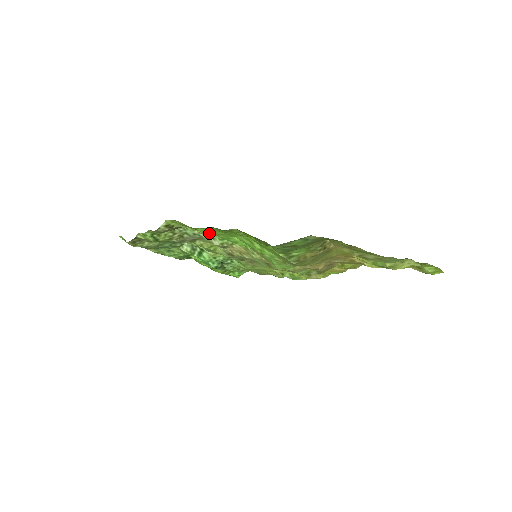
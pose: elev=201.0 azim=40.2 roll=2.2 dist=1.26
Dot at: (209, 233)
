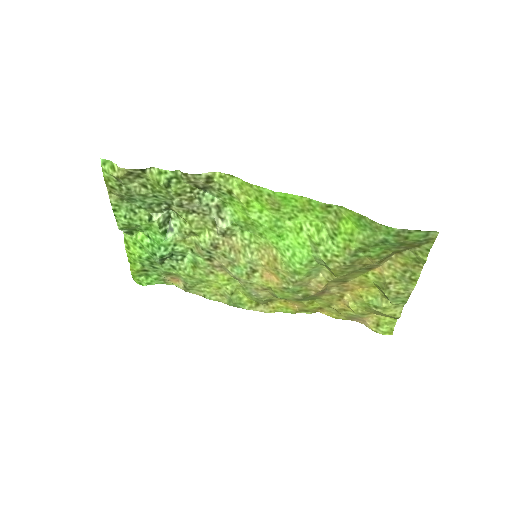
Dot at: (276, 203)
